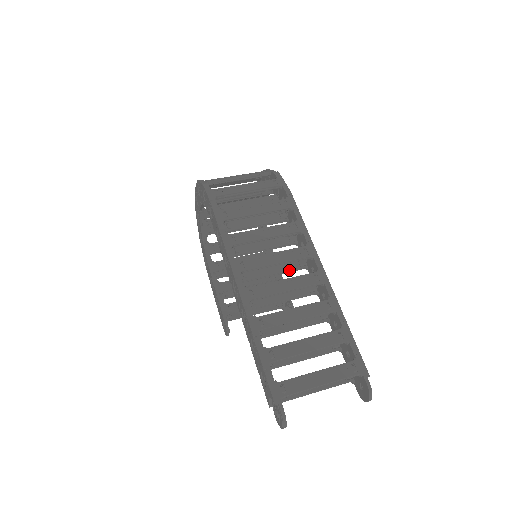
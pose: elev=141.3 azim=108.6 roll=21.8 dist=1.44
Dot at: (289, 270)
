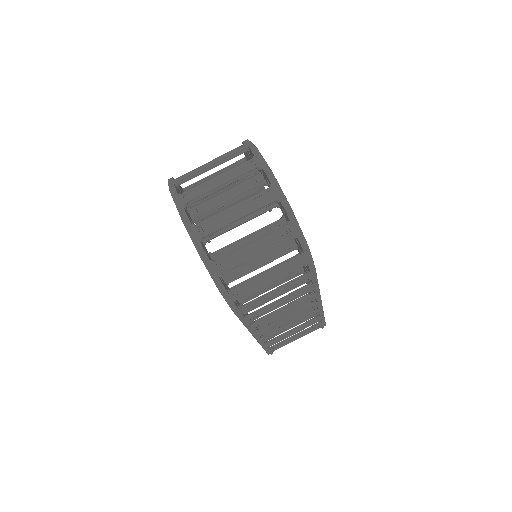
Dot at: occluded
